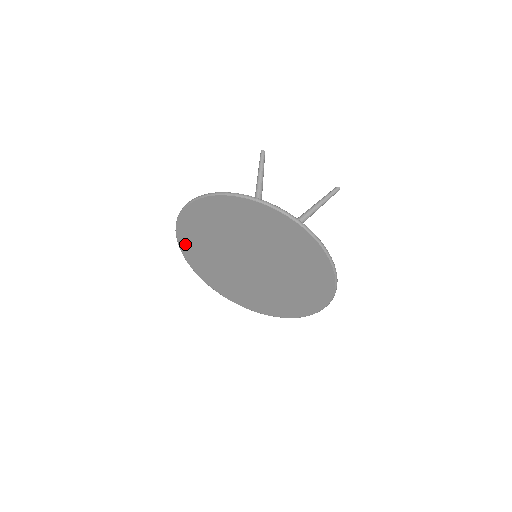
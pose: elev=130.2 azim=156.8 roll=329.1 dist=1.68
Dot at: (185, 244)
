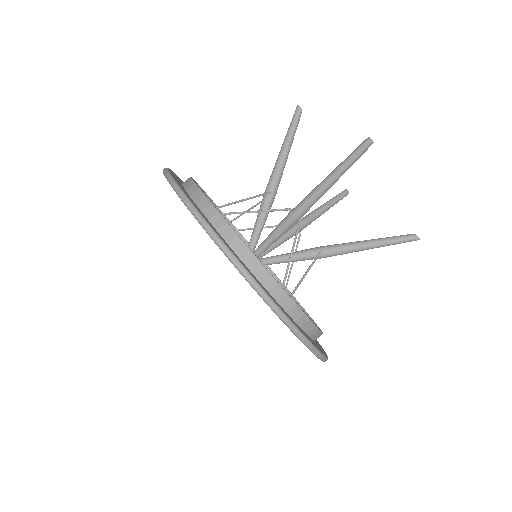
Dot at: occluded
